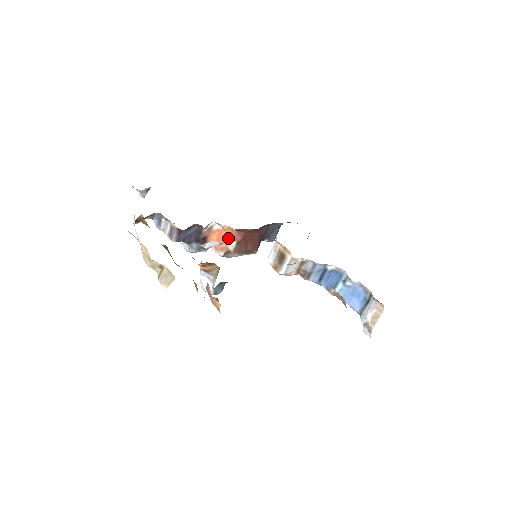
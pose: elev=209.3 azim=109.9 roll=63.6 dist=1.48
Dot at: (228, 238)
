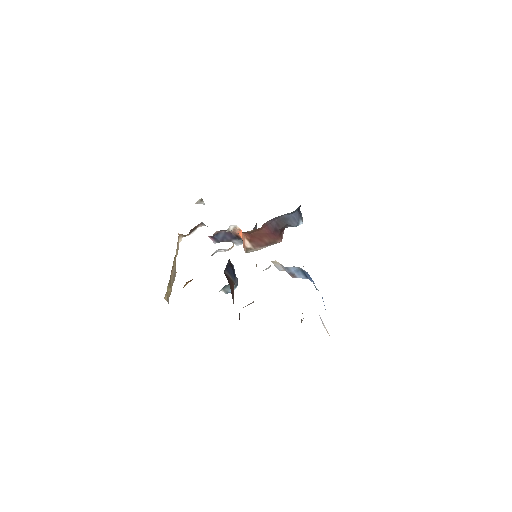
Dot at: (243, 238)
